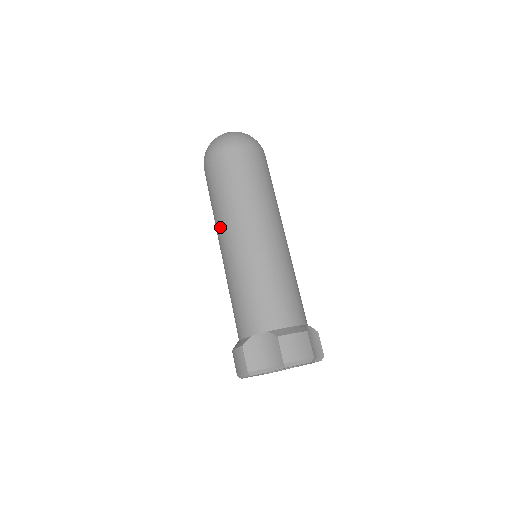
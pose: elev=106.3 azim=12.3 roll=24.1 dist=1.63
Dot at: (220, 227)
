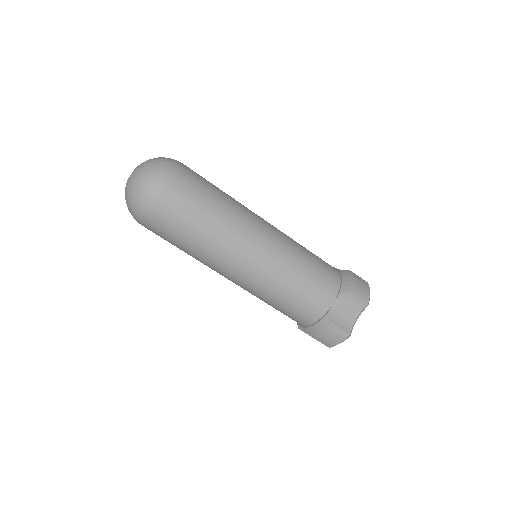
Dot at: (225, 258)
